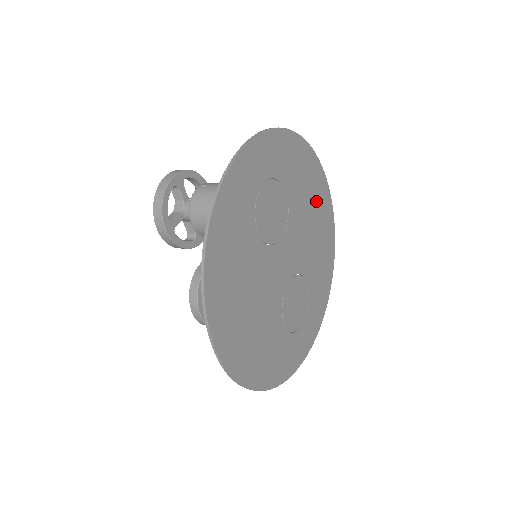
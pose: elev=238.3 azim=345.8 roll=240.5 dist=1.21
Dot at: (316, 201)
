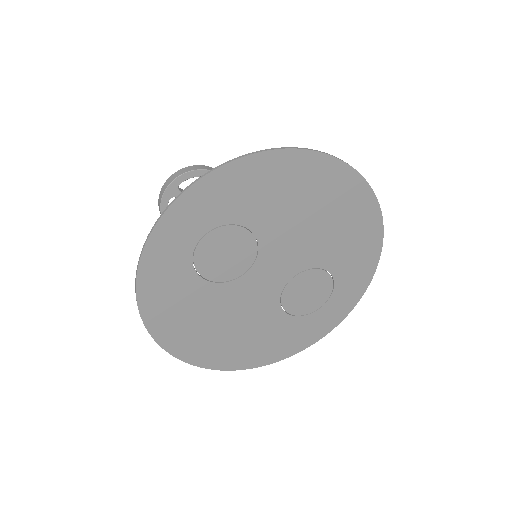
Dot at: (313, 193)
